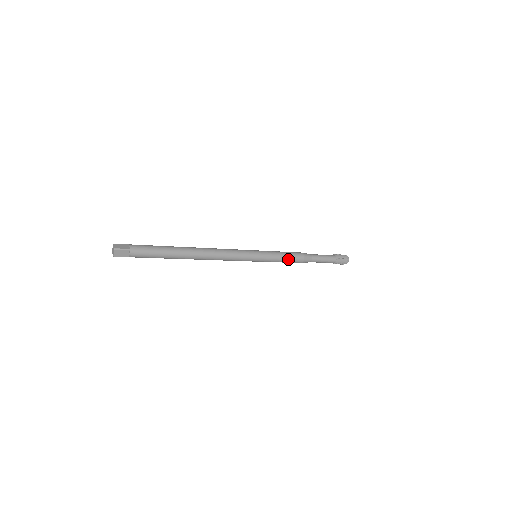
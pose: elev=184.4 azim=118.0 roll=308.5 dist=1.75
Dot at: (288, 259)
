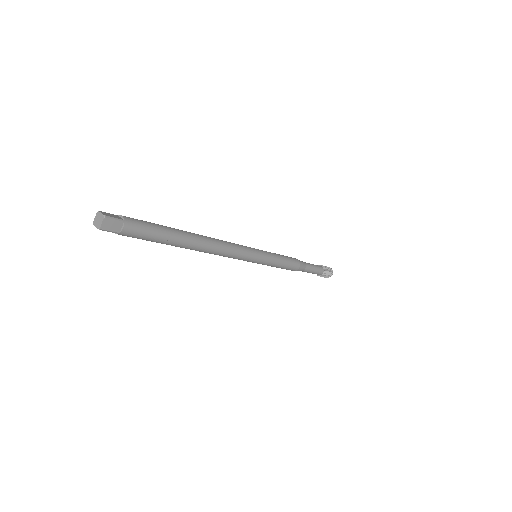
Dot at: (287, 263)
